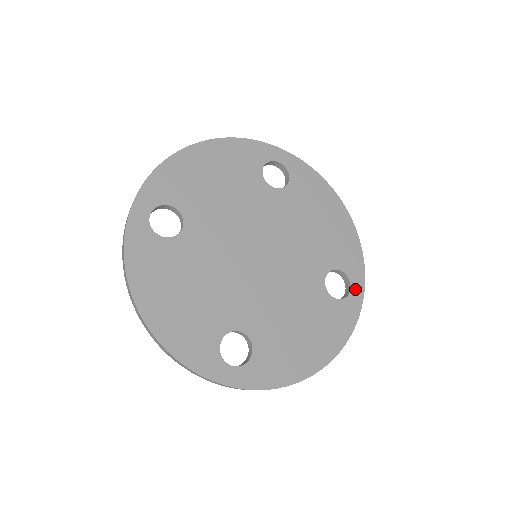
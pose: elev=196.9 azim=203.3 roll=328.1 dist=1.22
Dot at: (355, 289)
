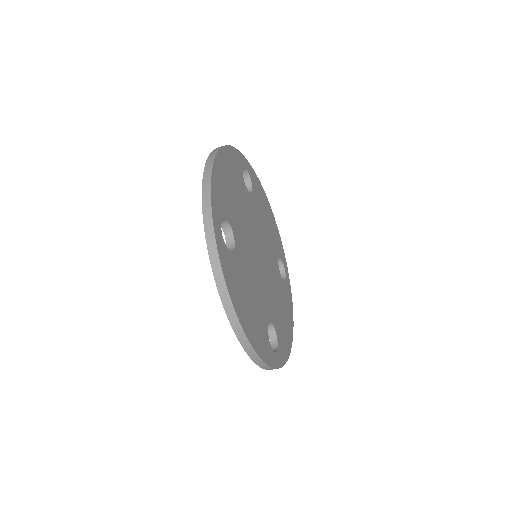
Dot at: (277, 357)
